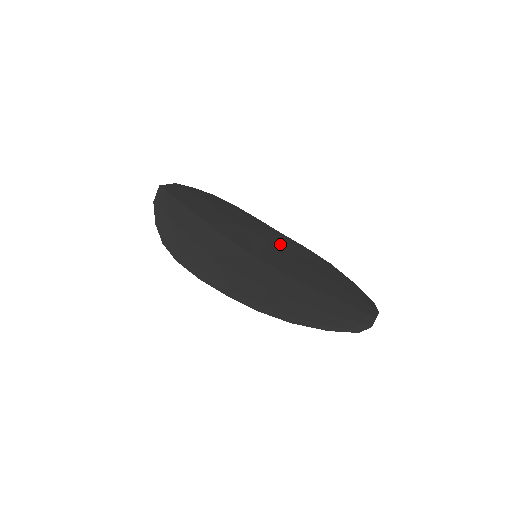
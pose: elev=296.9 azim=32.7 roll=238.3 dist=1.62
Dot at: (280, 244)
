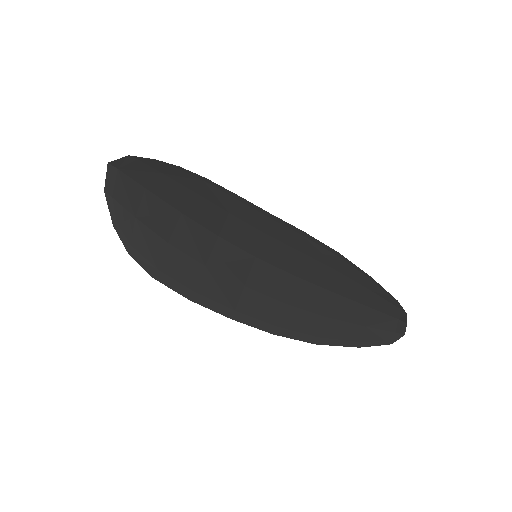
Dot at: (277, 232)
